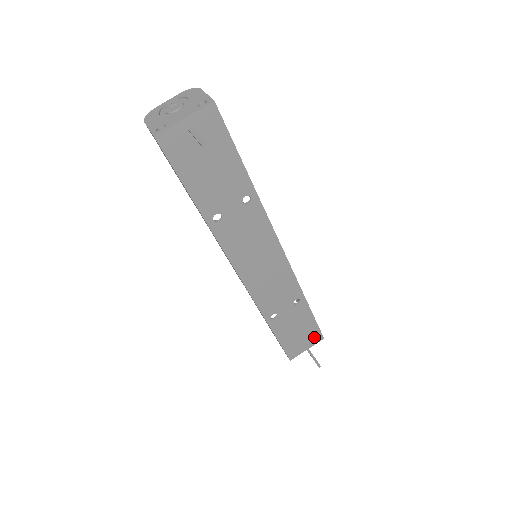
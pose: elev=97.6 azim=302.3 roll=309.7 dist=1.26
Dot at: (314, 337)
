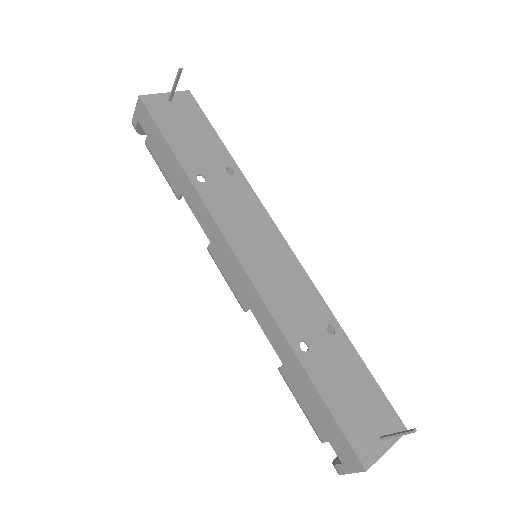
Dot at: (388, 421)
